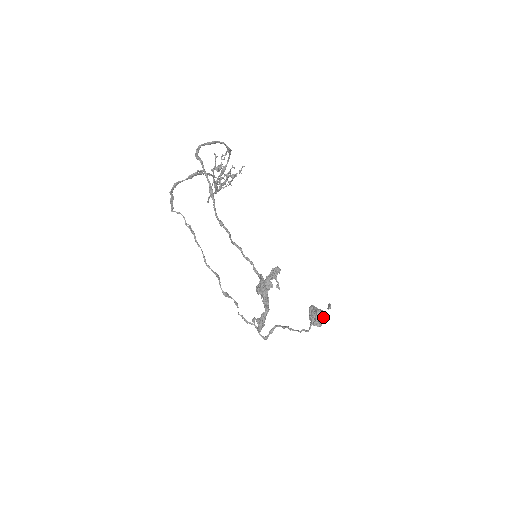
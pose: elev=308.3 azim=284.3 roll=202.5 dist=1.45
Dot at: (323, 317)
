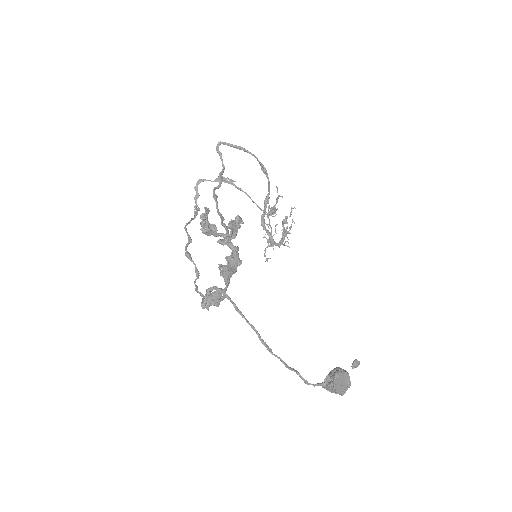
Dot at: (338, 372)
